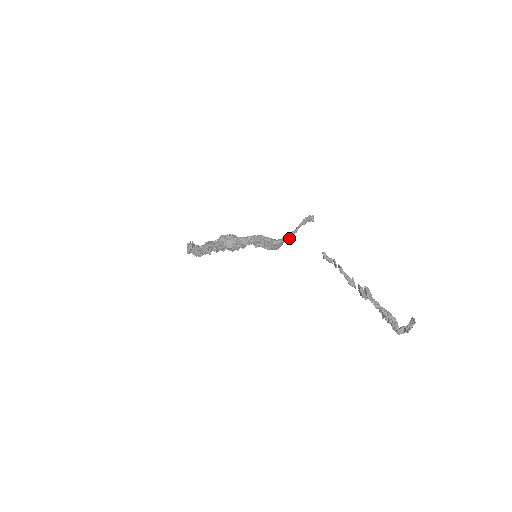
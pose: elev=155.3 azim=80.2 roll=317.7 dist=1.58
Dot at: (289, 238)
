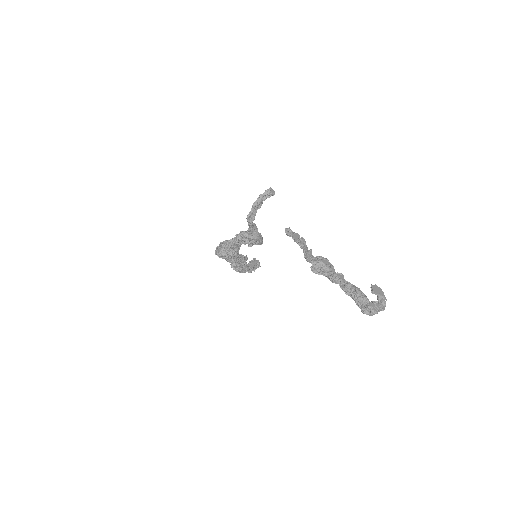
Dot at: (251, 225)
